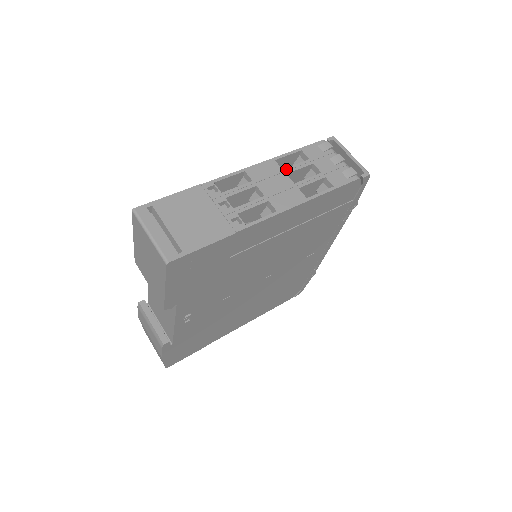
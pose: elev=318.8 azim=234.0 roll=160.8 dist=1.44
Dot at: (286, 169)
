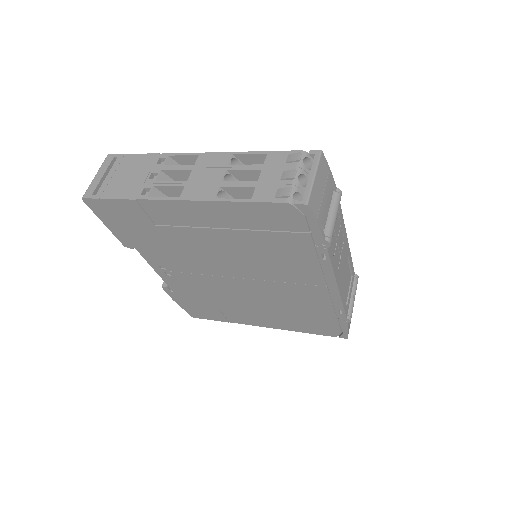
Dot at: (231, 166)
